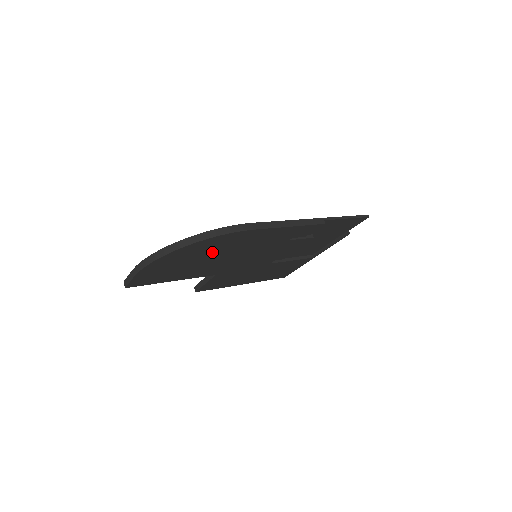
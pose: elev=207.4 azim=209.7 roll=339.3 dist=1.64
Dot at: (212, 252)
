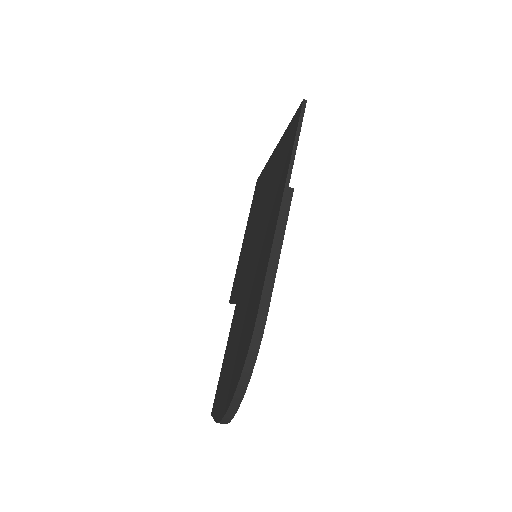
Dot at: occluded
